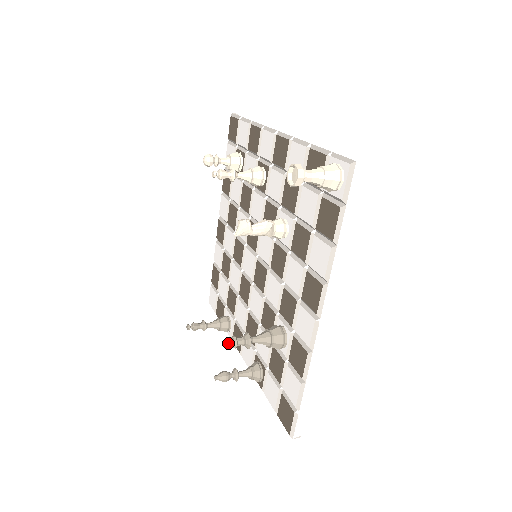
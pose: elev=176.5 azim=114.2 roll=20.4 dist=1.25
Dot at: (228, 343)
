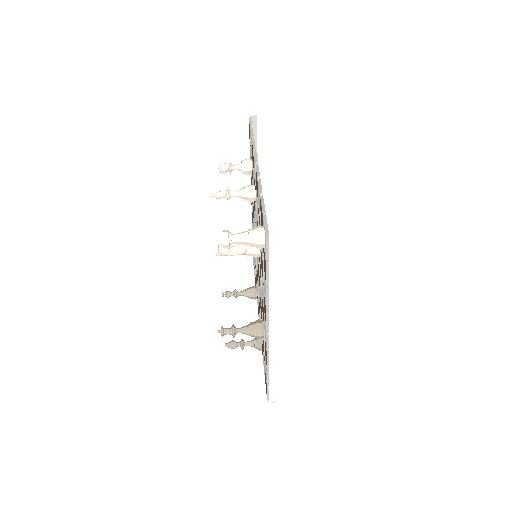
Dot at: (218, 332)
